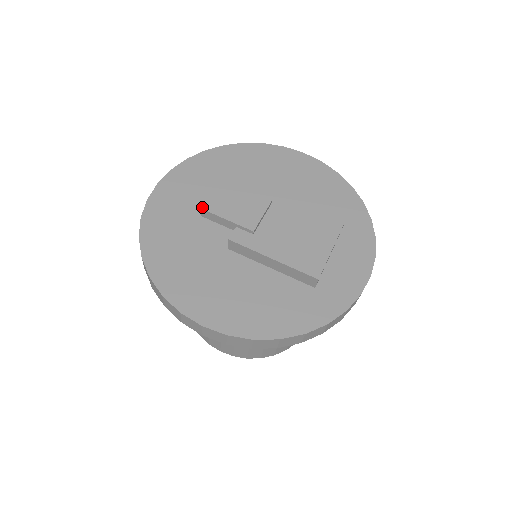
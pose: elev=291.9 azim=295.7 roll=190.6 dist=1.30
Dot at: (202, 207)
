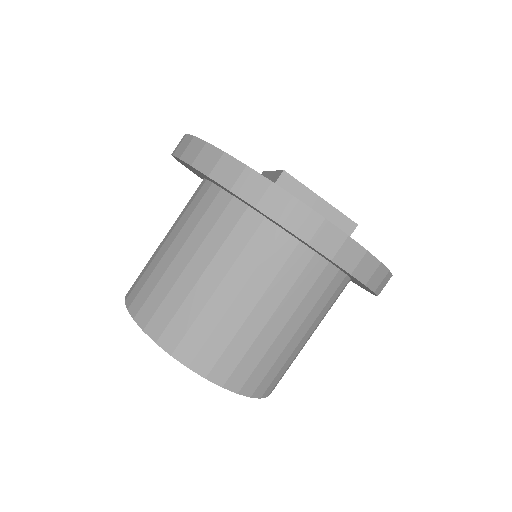
Dot at: occluded
